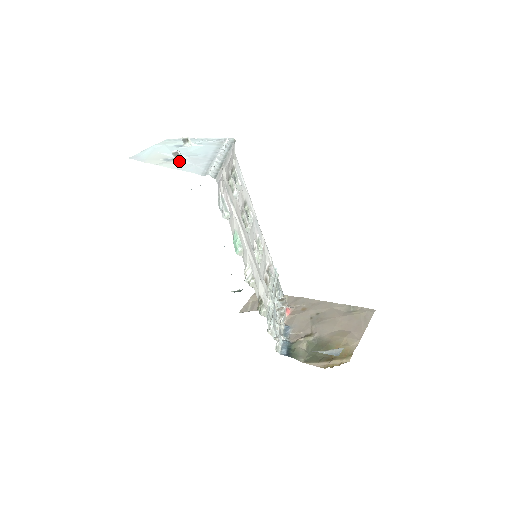
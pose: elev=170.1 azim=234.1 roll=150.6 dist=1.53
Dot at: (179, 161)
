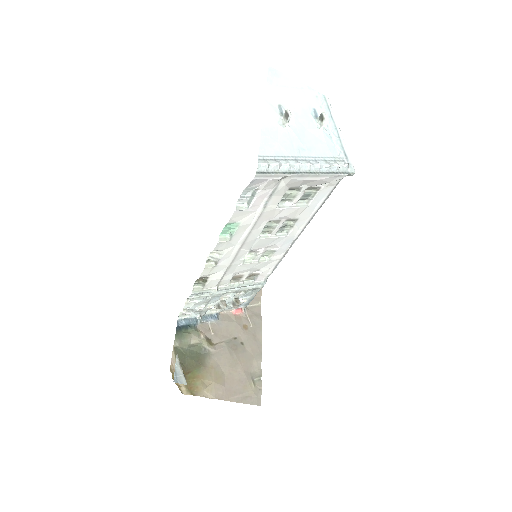
Dot at: (281, 123)
